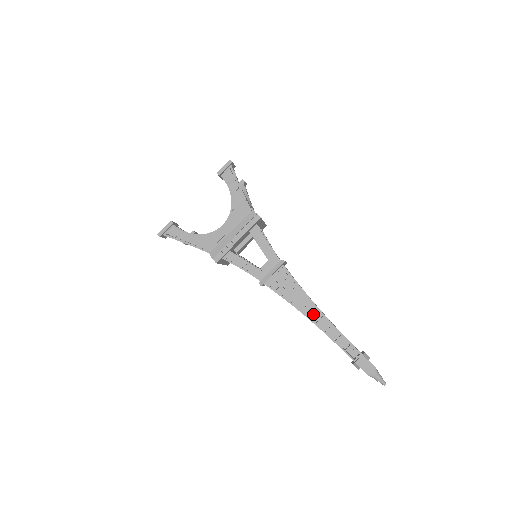
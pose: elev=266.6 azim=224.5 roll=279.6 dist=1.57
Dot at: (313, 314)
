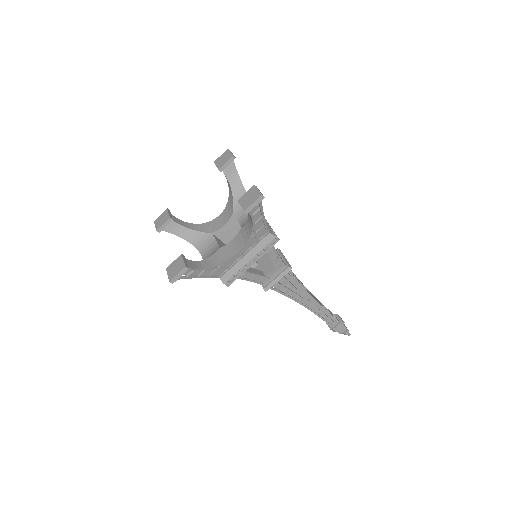
Dot at: (306, 301)
